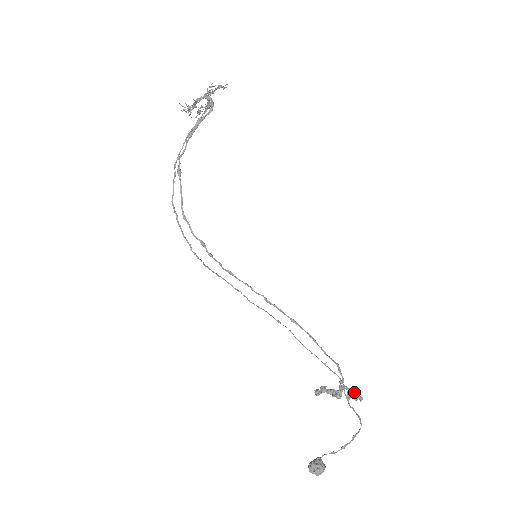
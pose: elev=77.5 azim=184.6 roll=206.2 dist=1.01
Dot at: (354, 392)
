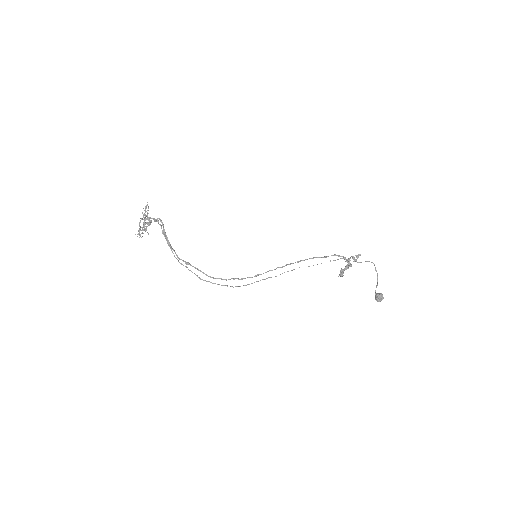
Dot at: occluded
